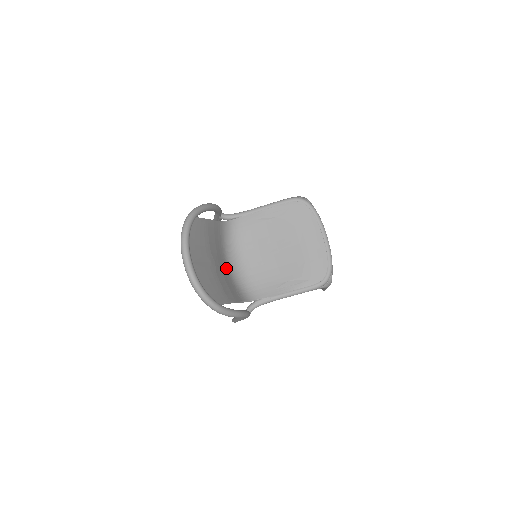
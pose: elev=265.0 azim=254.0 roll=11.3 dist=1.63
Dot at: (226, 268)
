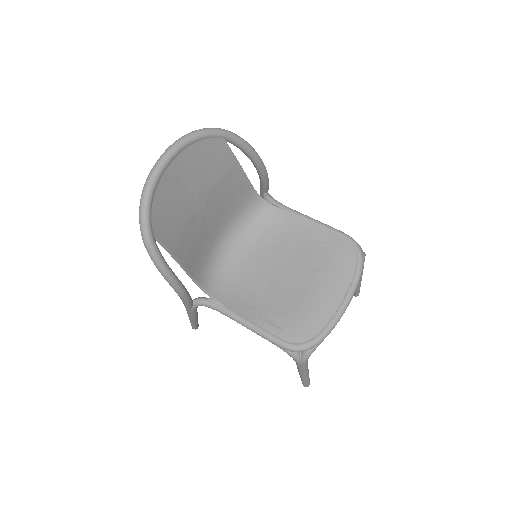
Dot at: (215, 236)
